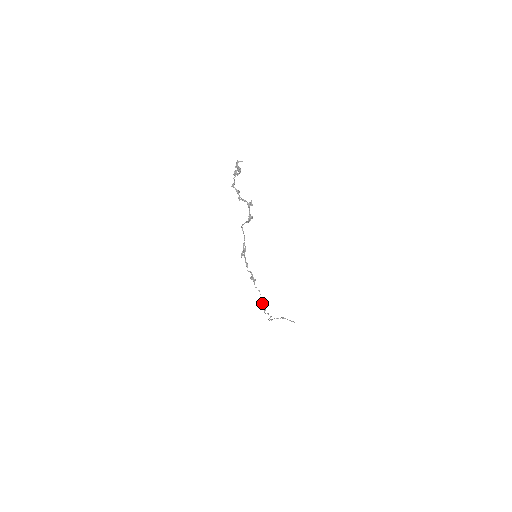
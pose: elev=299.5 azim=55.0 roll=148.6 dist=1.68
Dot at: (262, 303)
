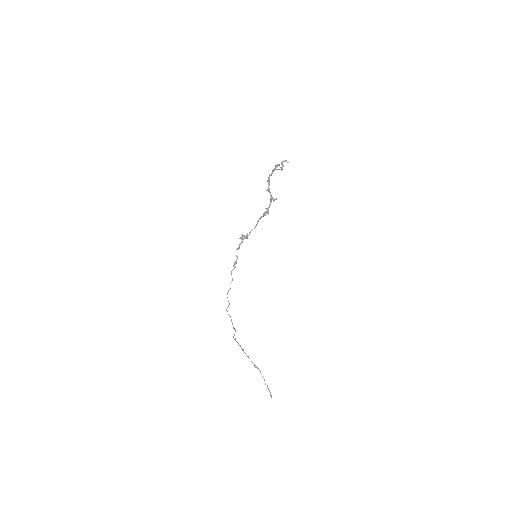
Dot at: (227, 293)
